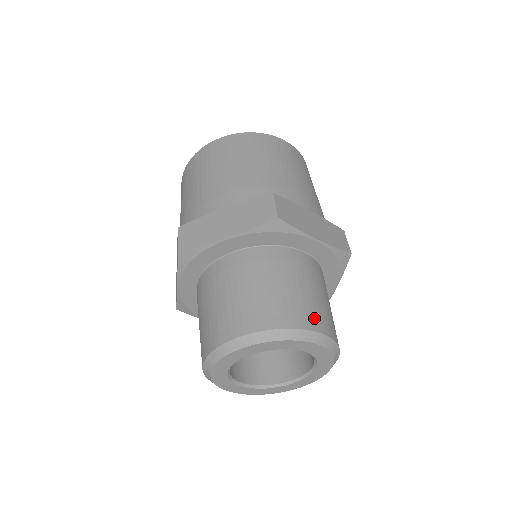
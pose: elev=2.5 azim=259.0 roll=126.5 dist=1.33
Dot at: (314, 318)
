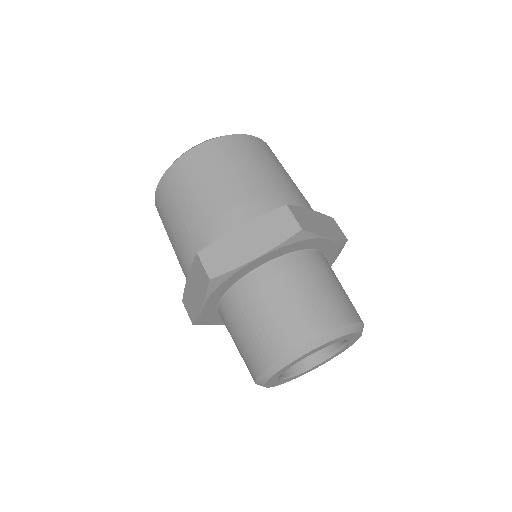
Dot at: (349, 311)
